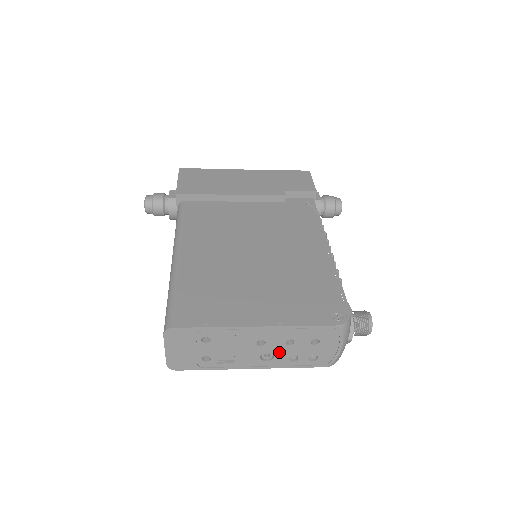
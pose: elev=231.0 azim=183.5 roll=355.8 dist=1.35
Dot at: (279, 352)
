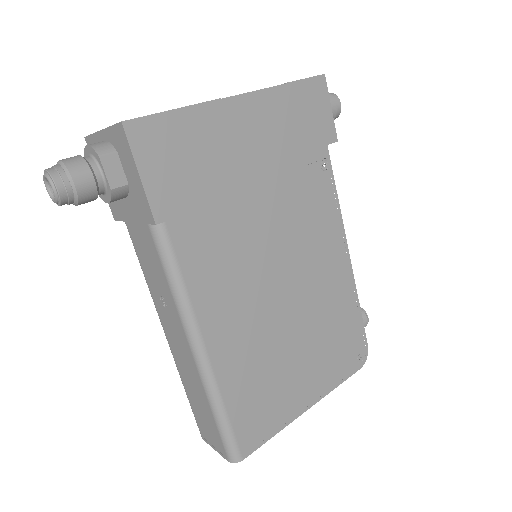
Dot at: occluded
